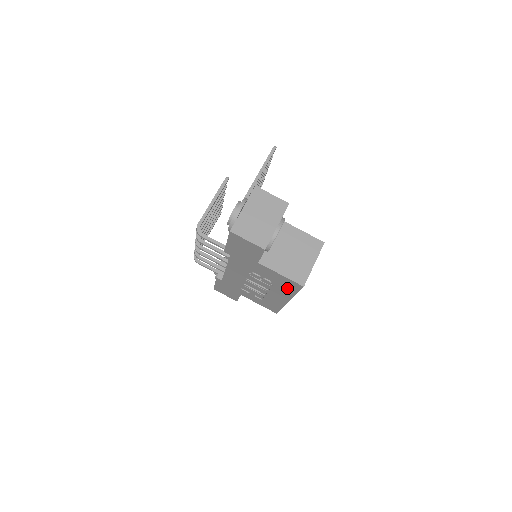
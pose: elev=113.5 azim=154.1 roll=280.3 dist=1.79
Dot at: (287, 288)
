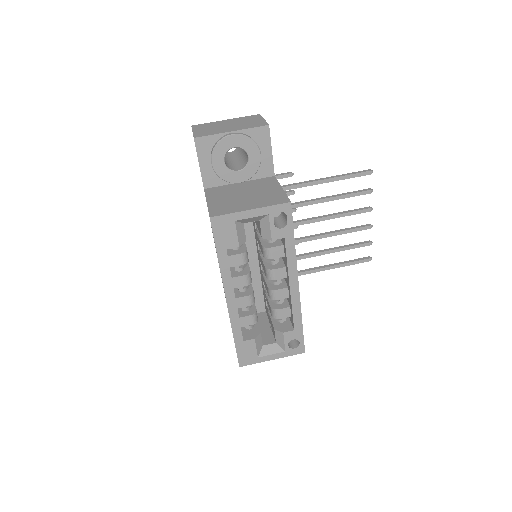
Dot at: occluded
